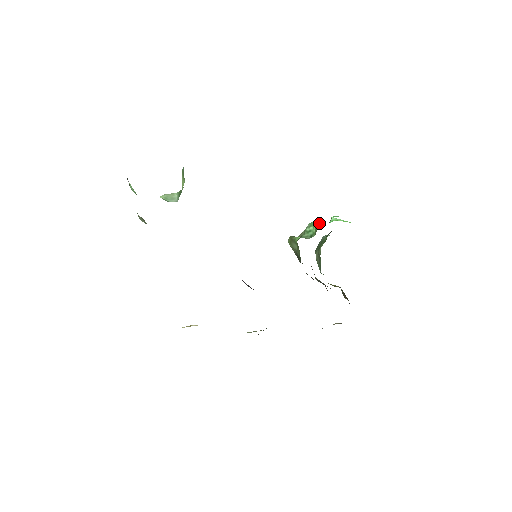
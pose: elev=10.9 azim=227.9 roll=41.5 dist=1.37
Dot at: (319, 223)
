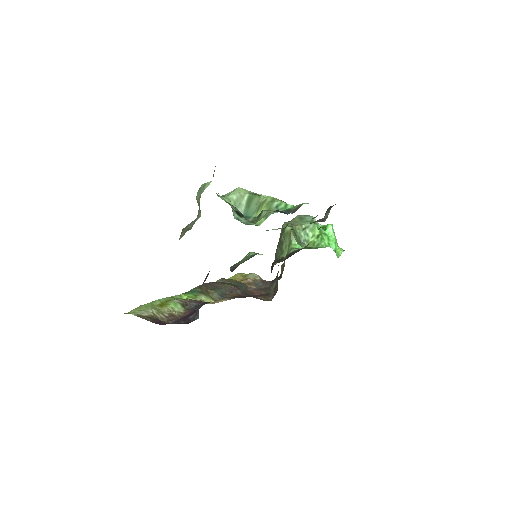
Dot at: (319, 247)
